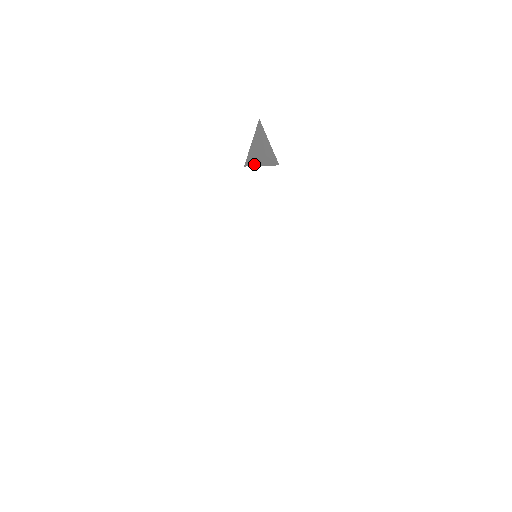
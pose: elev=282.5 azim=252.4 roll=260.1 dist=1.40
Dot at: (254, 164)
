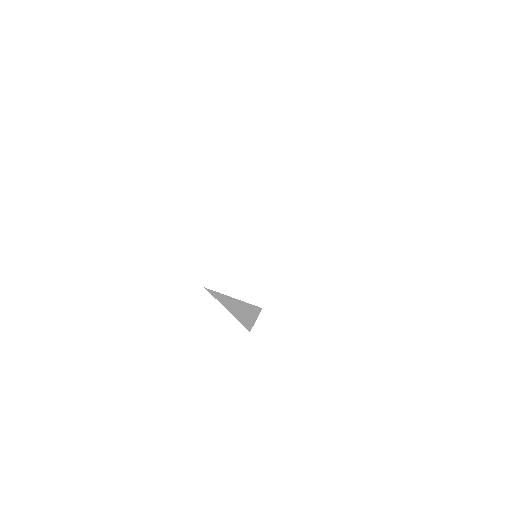
Dot at: (251, 324)
